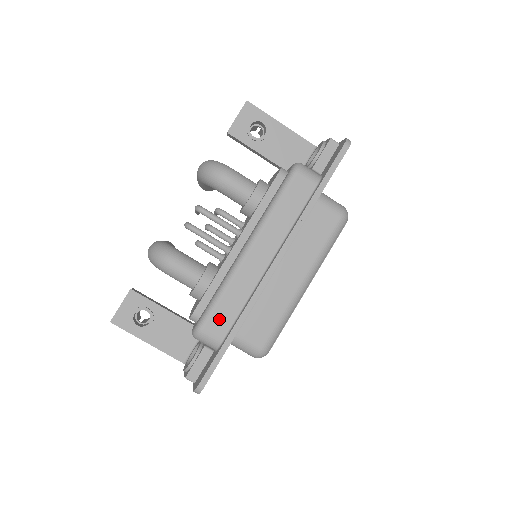
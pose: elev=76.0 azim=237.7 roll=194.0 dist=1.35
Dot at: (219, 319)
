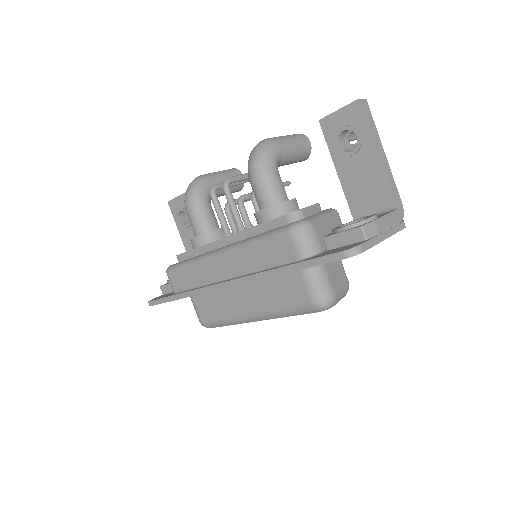
Dot at: (180, 278)
